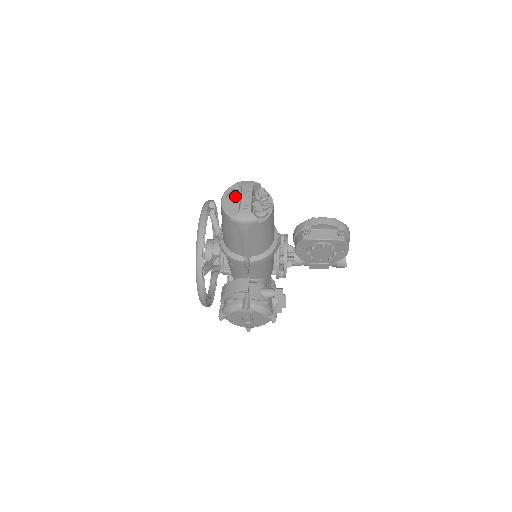
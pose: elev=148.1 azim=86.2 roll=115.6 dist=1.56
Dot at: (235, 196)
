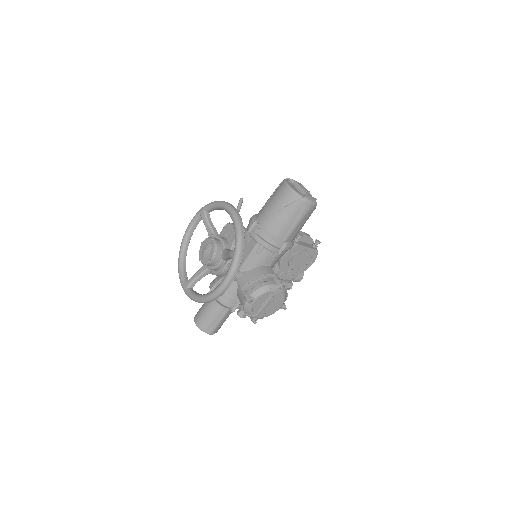
Dot at: (292, 186)
